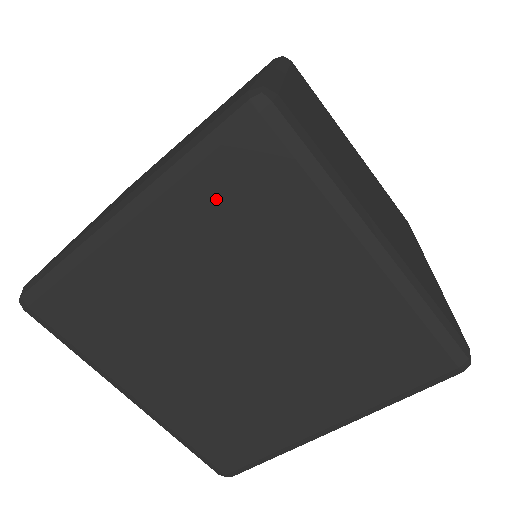
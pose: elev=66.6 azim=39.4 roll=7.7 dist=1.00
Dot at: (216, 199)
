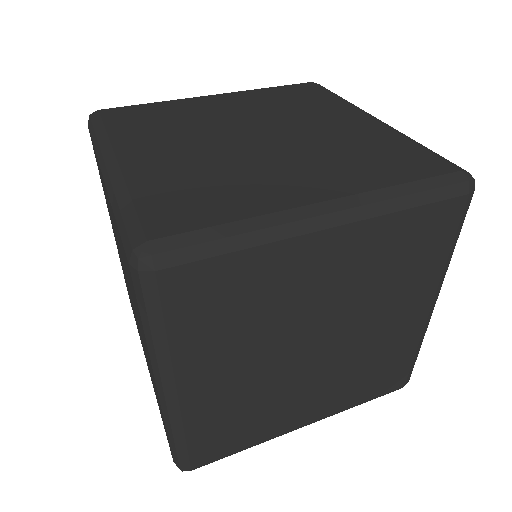
Dot at: (400, 237)
